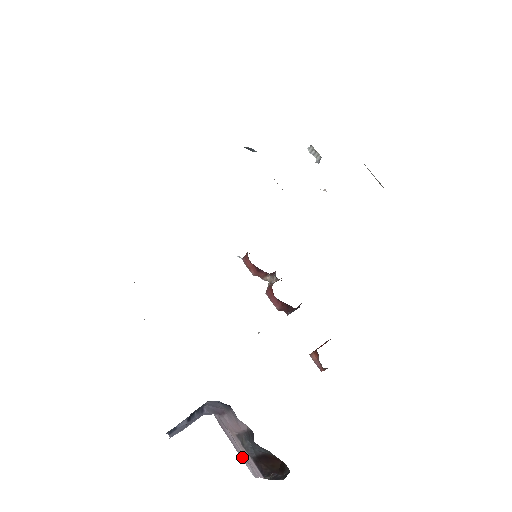
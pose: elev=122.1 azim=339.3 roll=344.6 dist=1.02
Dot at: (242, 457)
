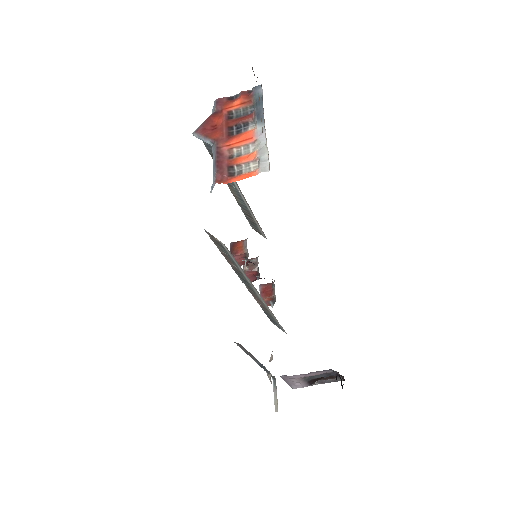
Dot at: (291, 385)
